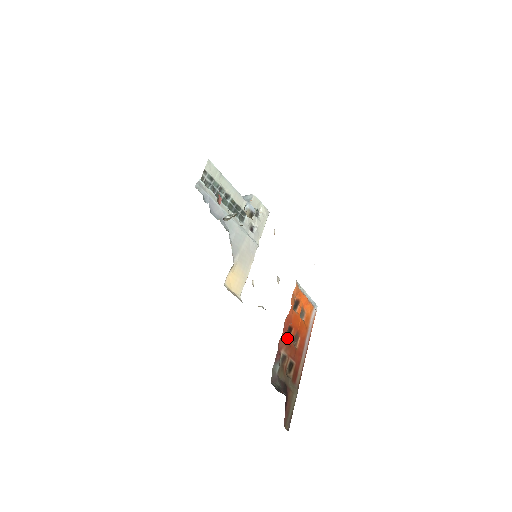
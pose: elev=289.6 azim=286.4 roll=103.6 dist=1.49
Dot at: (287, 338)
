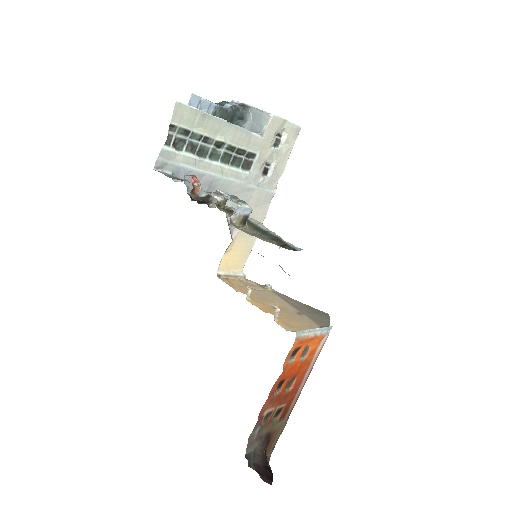
Dot at: (276, 391)
